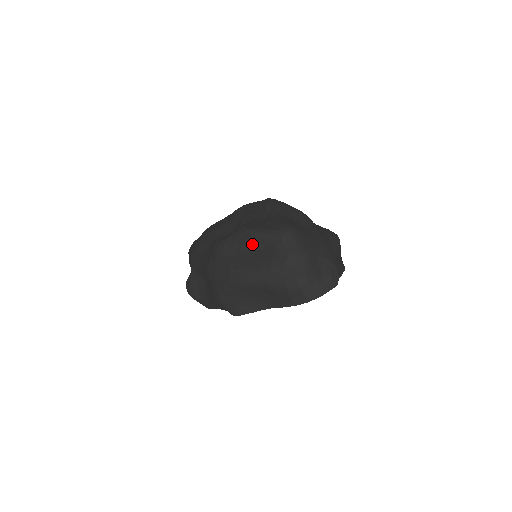
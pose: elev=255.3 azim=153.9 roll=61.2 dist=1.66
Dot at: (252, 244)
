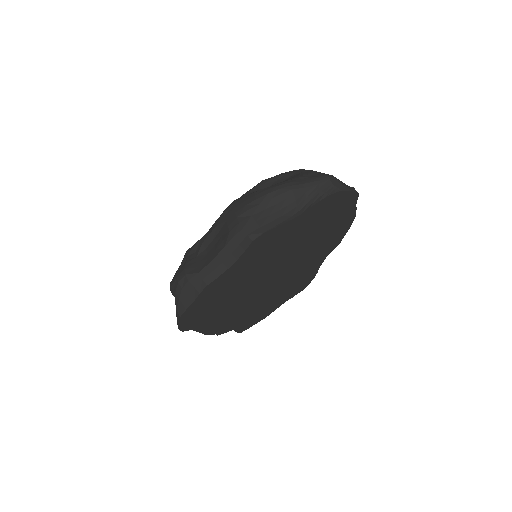
Dot at: (273, 183)
